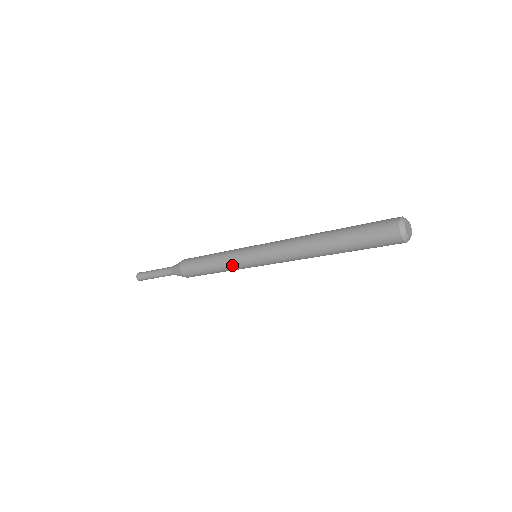
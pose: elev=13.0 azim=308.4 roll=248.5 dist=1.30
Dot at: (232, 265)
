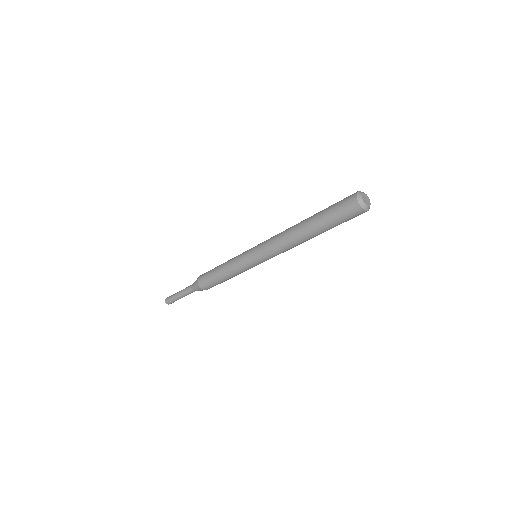
Dot at: (237, 267)
